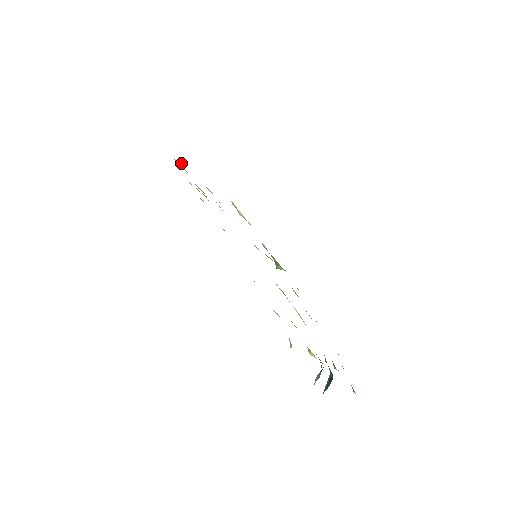
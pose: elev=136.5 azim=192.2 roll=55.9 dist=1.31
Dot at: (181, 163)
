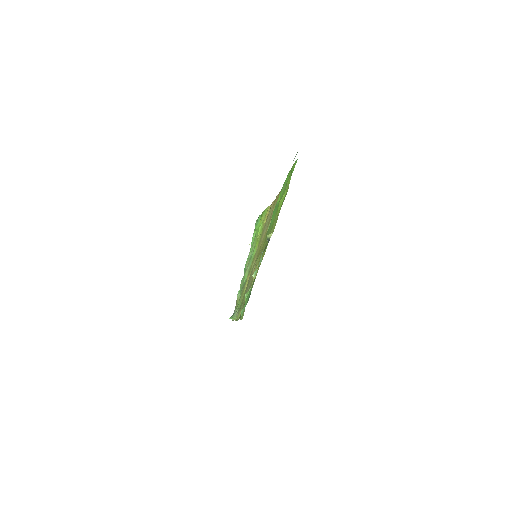
Dot at: (255, 232)
